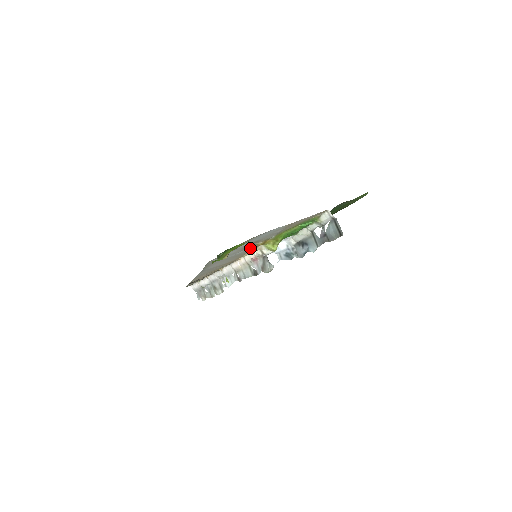
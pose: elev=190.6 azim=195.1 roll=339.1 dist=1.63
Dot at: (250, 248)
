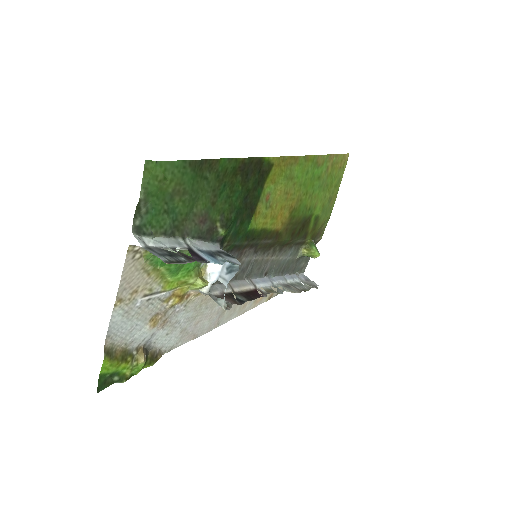
Dot at: (182, 306)
